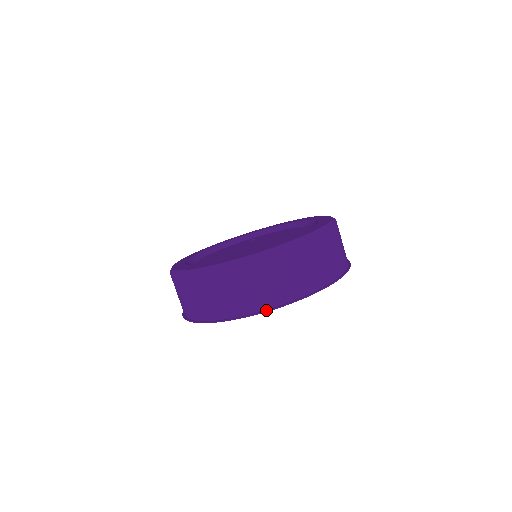
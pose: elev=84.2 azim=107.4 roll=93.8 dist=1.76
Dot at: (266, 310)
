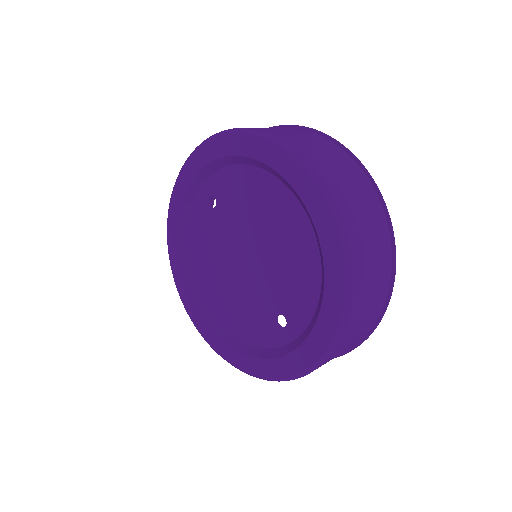
Dot at: (346, 353)
